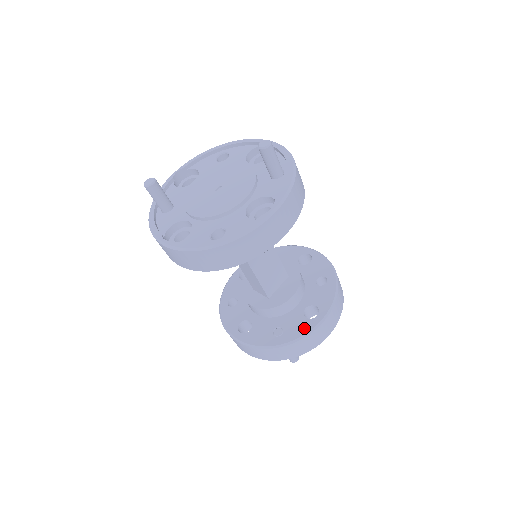
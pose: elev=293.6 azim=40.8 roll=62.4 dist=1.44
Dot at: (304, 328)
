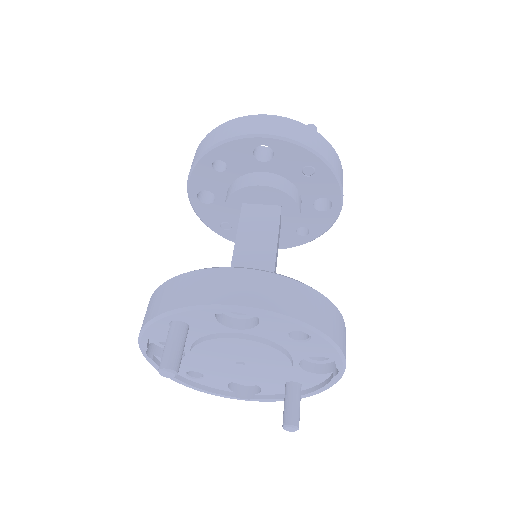
Dot at: occluded
